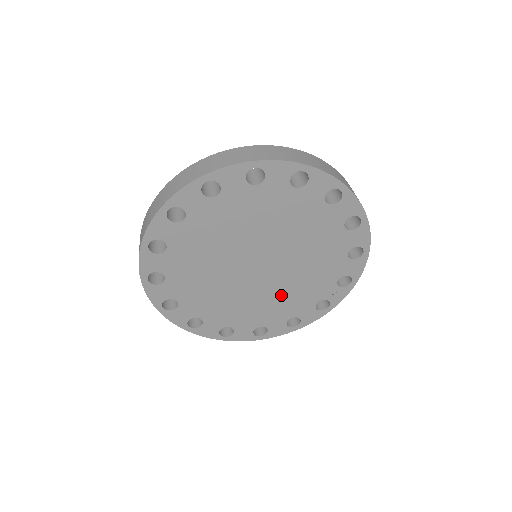
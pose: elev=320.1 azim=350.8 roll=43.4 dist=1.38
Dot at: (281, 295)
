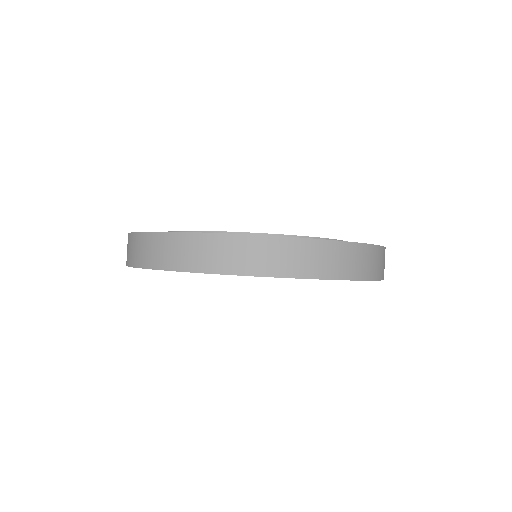
Dot at: occluded
